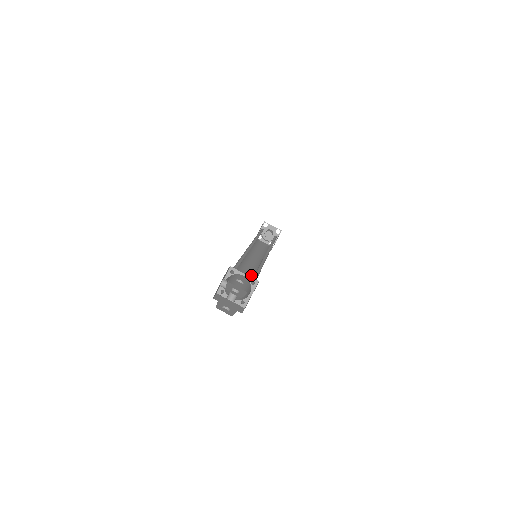
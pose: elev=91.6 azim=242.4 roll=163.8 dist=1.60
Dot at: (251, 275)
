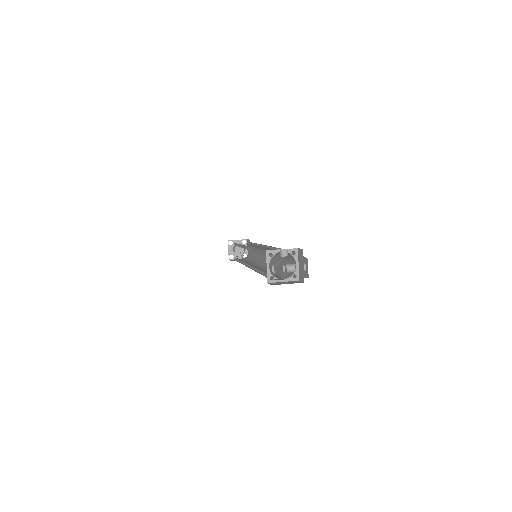
Dot at: occluded
